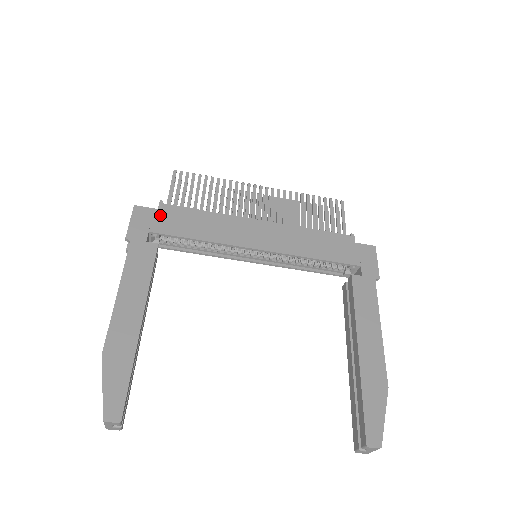
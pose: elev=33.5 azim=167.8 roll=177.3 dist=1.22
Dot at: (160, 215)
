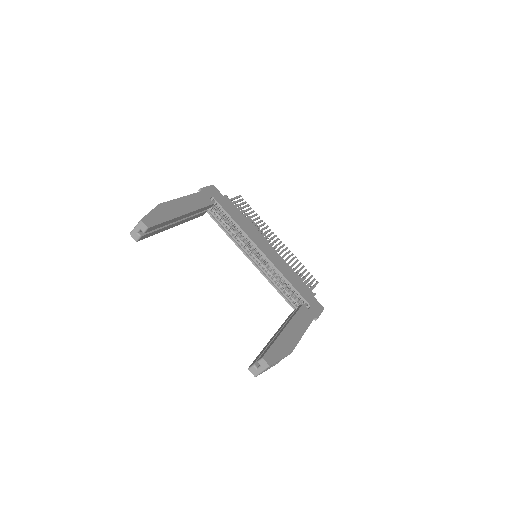
Dot at: (223, 198)
